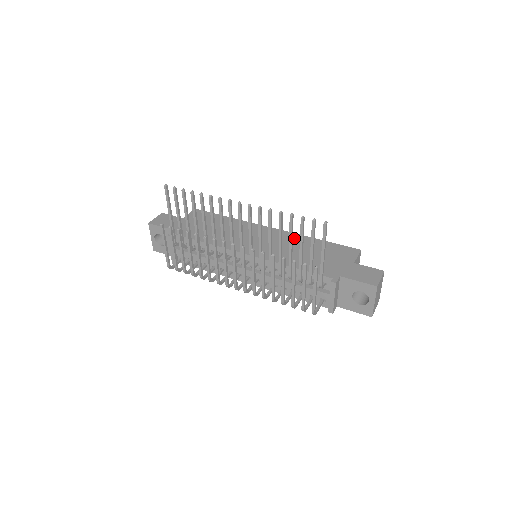
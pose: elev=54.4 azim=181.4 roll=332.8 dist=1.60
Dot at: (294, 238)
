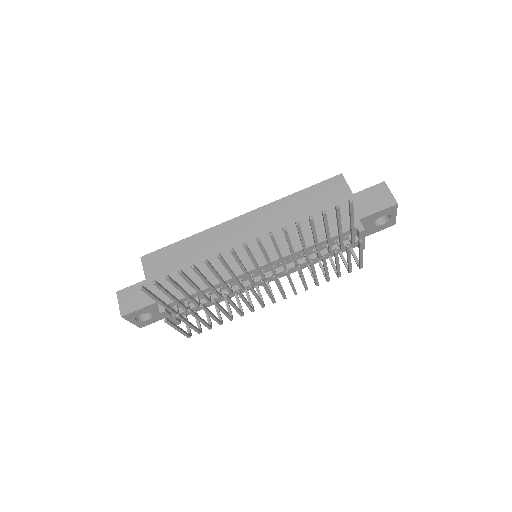
Dot at: (274, 211)
